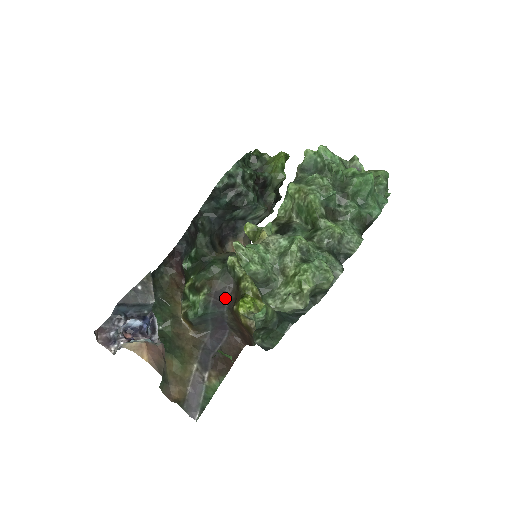
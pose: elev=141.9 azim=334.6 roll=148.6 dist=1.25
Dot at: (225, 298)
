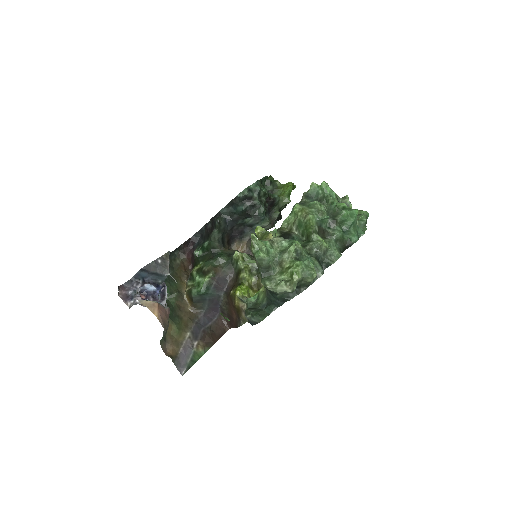
Dot at: (224, 284)
